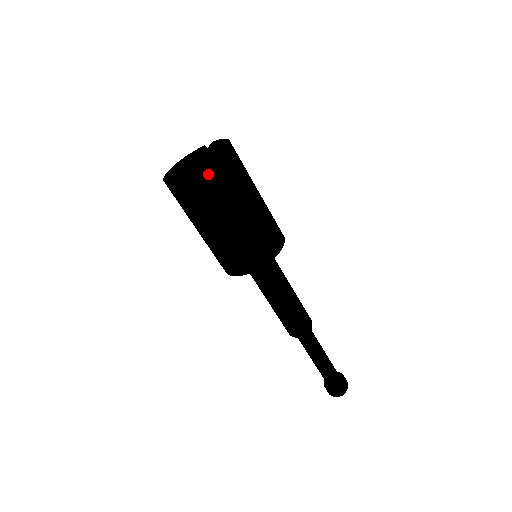
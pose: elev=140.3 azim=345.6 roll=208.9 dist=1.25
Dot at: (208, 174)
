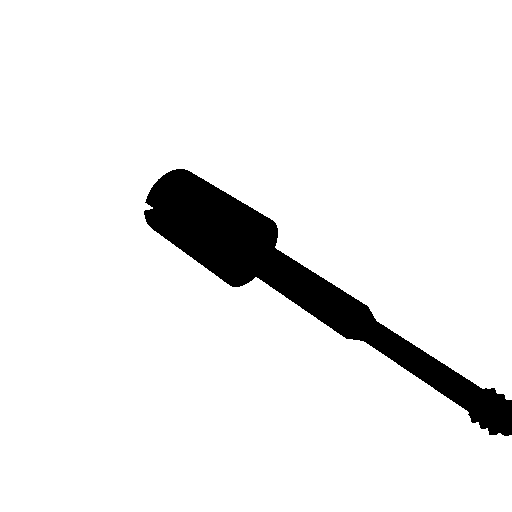
Dot at: (158, 189)
